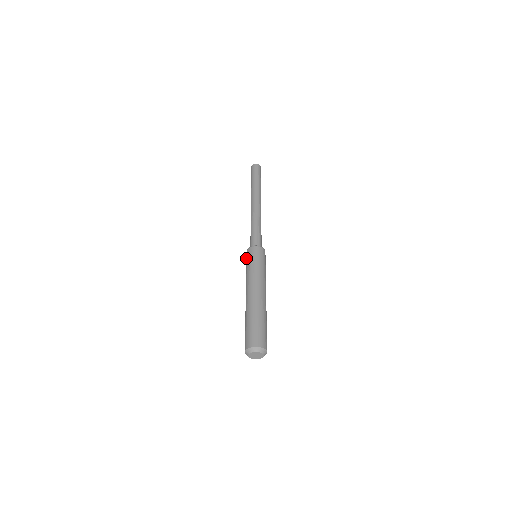
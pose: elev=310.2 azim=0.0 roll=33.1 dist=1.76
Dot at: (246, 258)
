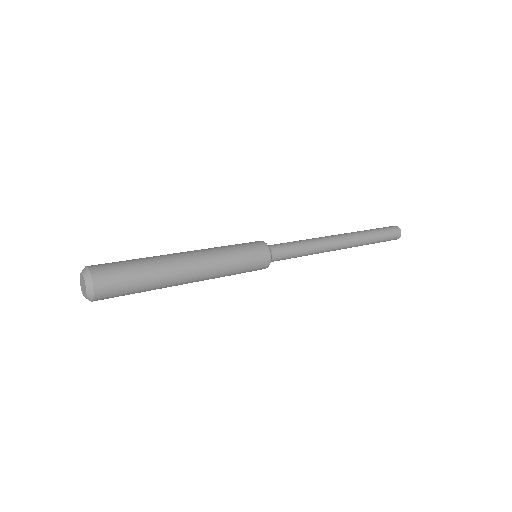
Dot at: occluded
